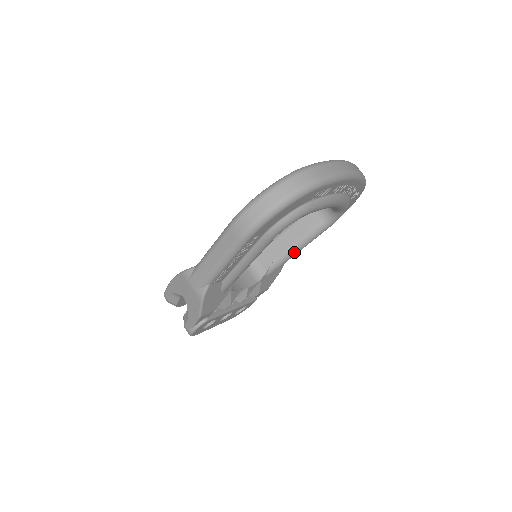
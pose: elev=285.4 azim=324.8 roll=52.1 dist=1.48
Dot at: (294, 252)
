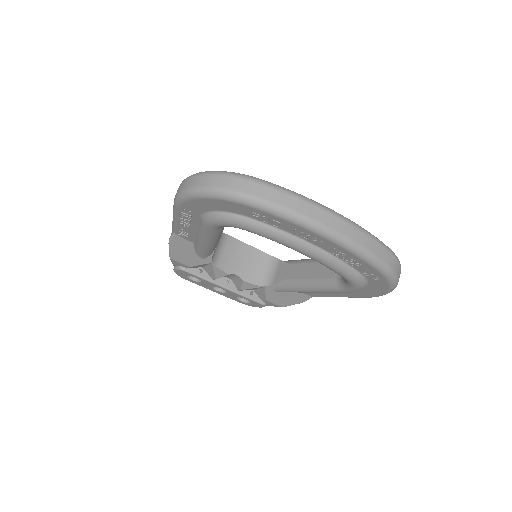
Dot at: (302, 287)
